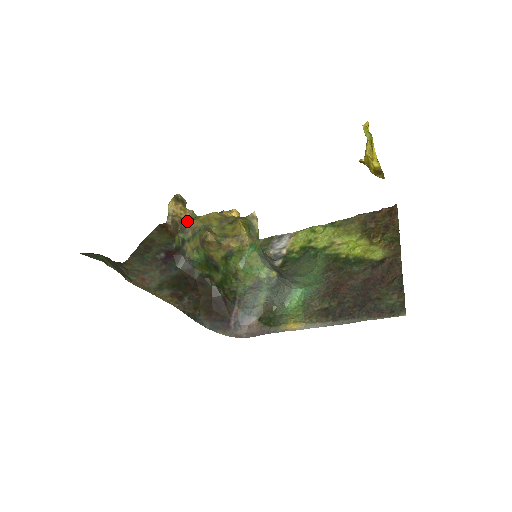
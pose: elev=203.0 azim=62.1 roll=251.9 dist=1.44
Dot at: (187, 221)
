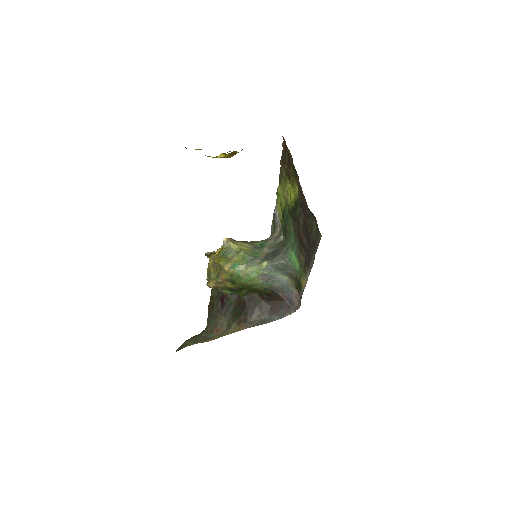
Dot at: (207, 278)
